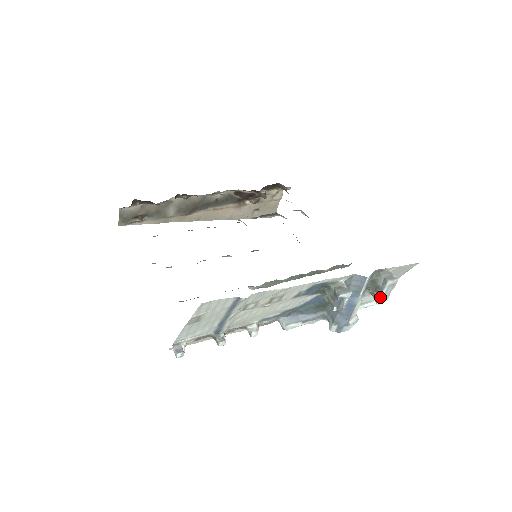
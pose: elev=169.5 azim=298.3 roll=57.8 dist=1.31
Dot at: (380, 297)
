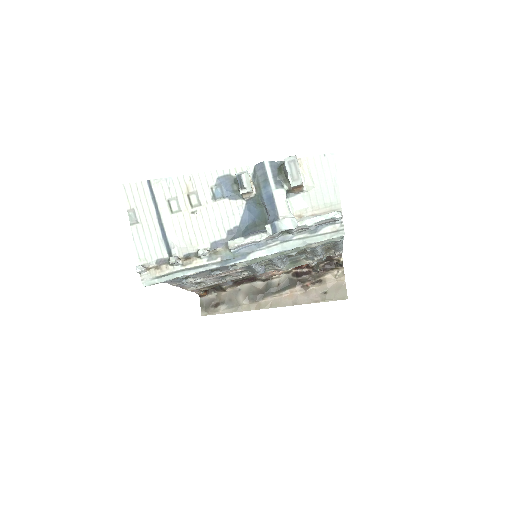
Dot at: (289, 178)
